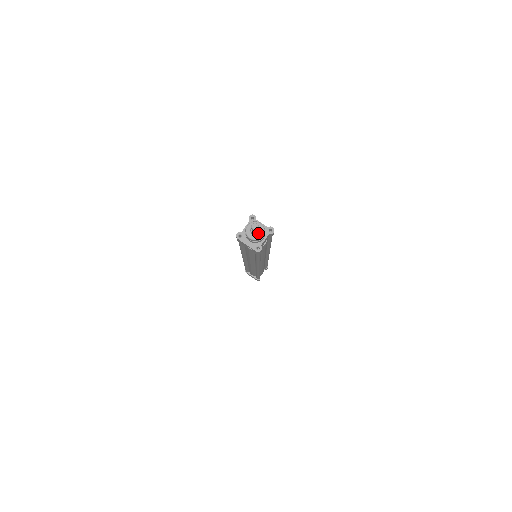
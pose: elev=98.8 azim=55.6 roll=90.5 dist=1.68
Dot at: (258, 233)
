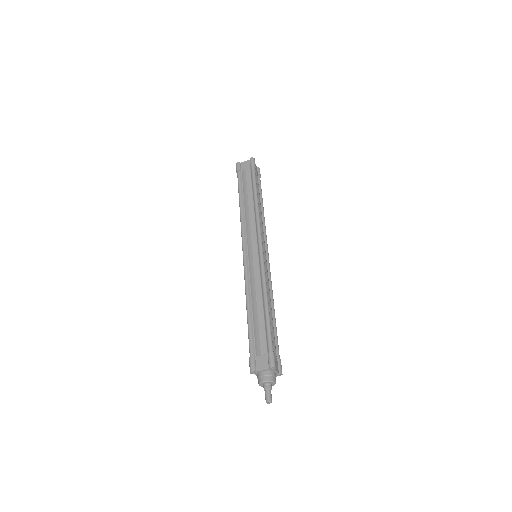
Dot at: (271, 386)
